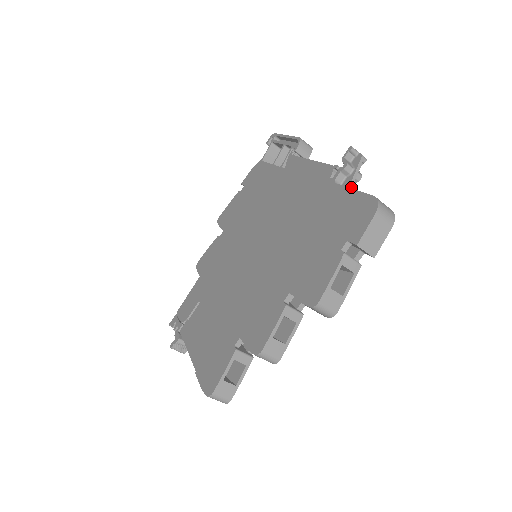
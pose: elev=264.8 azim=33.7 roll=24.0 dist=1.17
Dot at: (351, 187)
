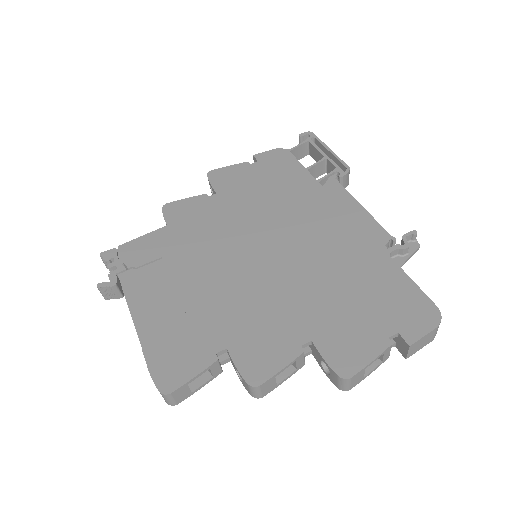
Dot at: occluded
